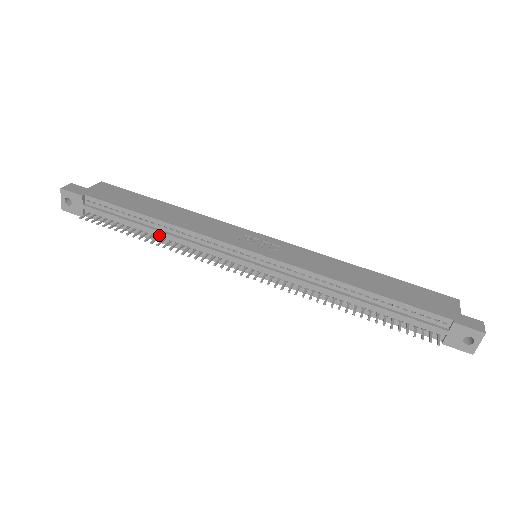
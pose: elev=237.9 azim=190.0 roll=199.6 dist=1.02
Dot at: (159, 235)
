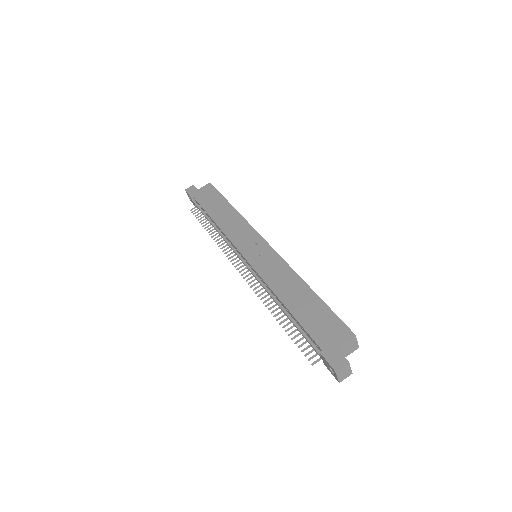
Dot at: occluded
